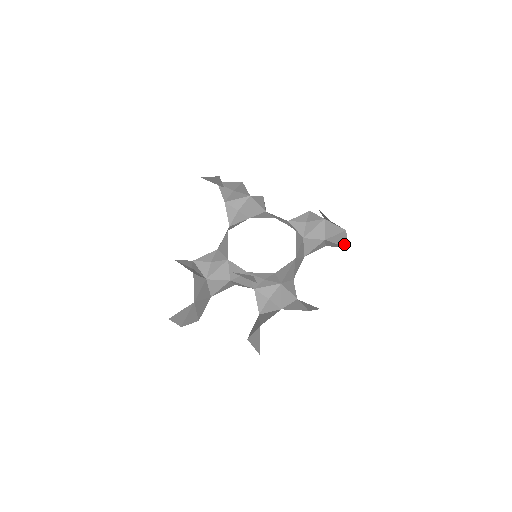
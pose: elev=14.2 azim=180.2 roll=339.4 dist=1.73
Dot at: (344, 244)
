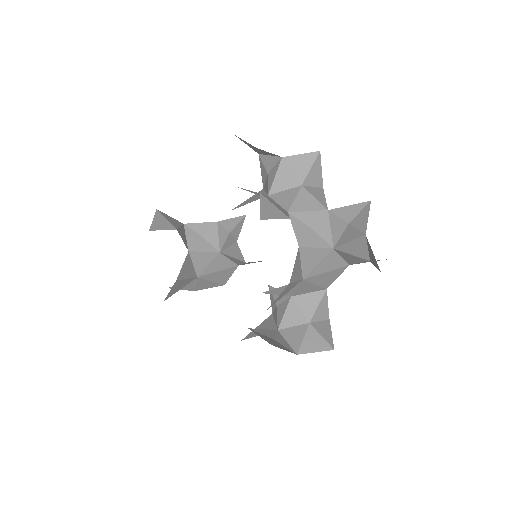
Dot at: occluded
